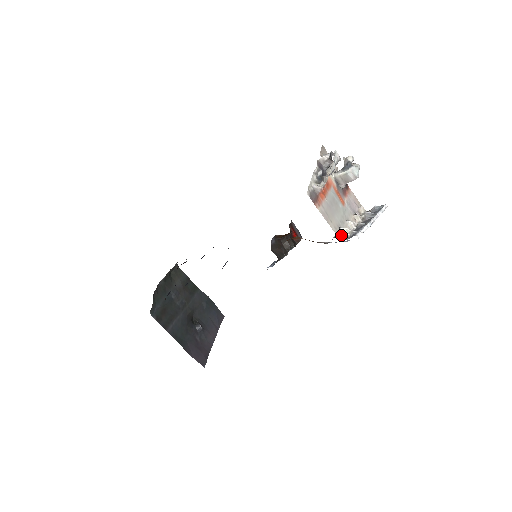
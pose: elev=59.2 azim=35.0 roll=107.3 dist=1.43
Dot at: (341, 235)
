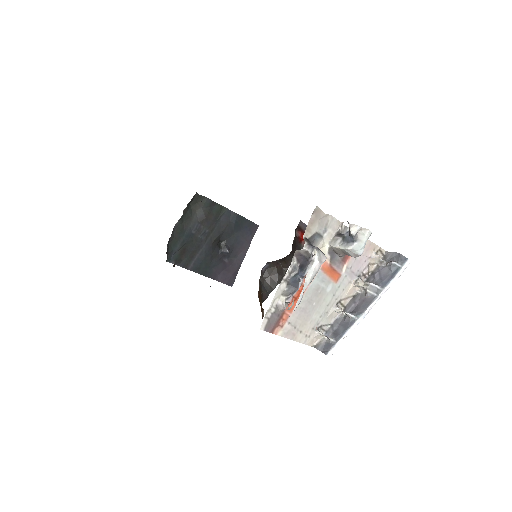
Dot at: (316, 338)
